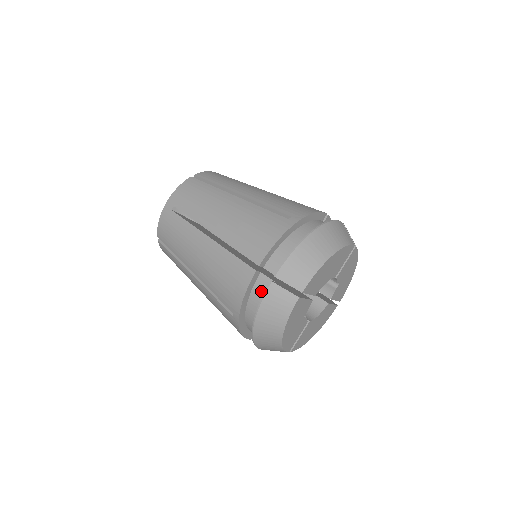
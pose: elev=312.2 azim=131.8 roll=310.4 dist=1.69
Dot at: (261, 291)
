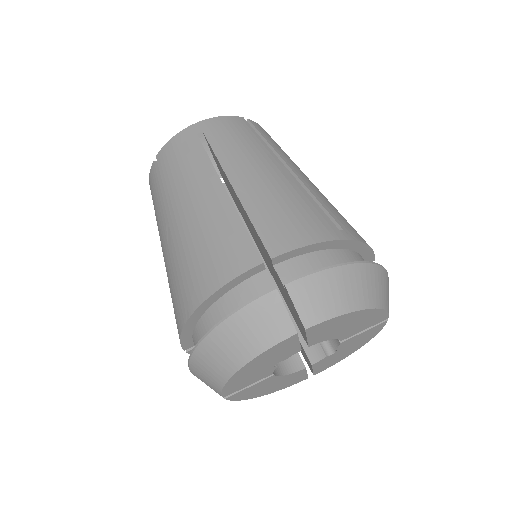
Dot at: (251, 293)
